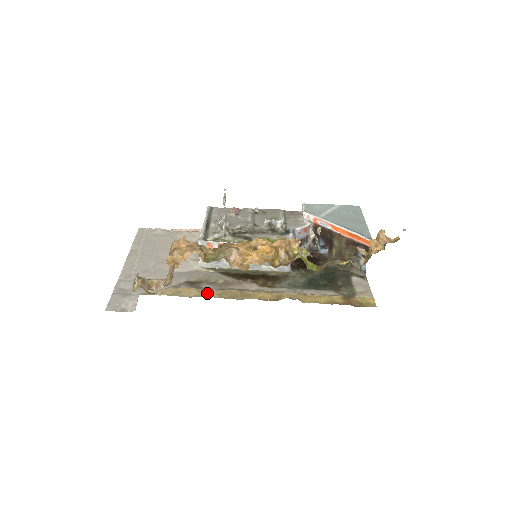
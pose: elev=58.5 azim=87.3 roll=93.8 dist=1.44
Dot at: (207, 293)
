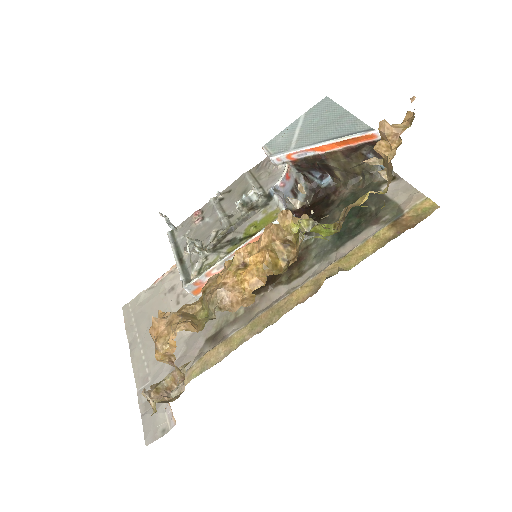
Dot at: (236, 340)
